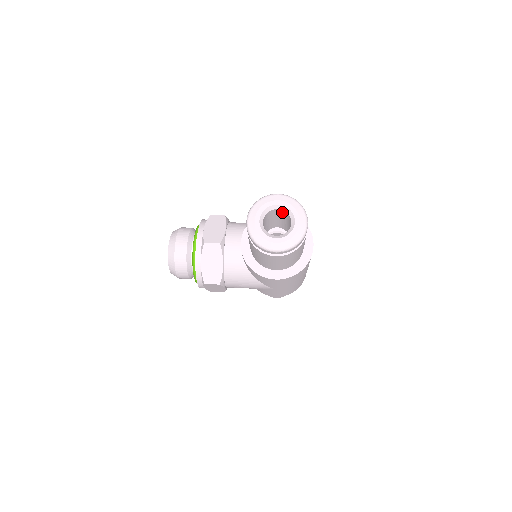
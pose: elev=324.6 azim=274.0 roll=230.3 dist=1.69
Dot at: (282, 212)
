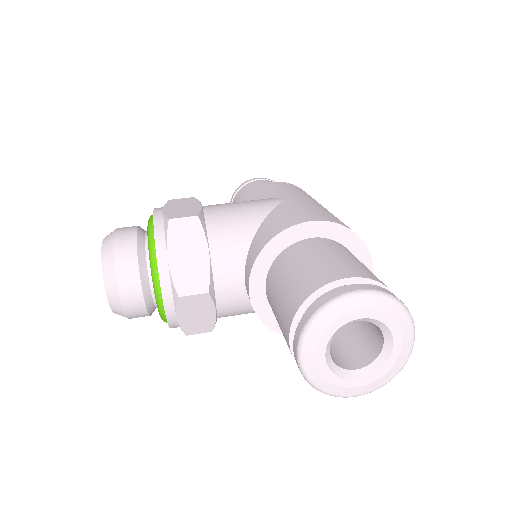
Dot at: occluded
